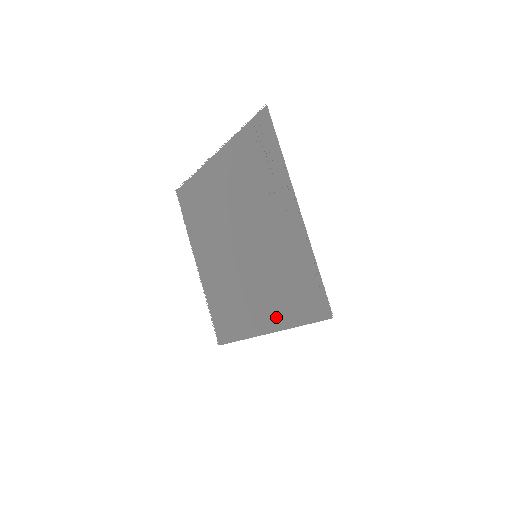
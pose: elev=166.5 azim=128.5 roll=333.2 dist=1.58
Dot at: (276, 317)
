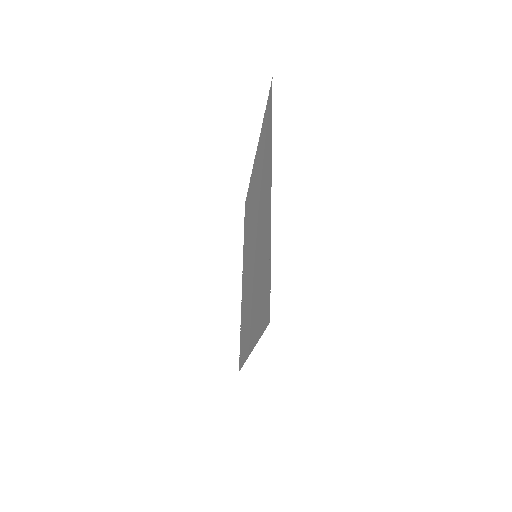
Dot at: (254, 329)
